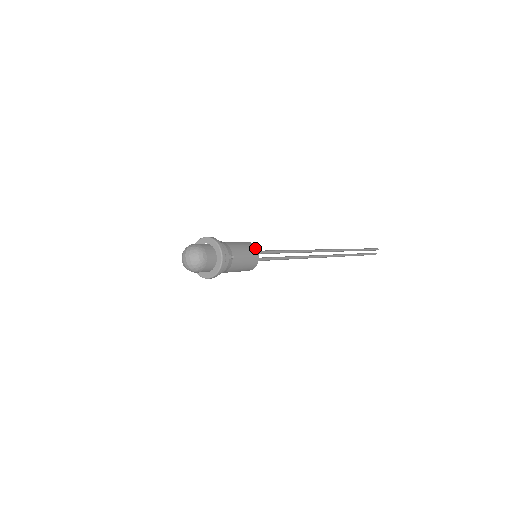
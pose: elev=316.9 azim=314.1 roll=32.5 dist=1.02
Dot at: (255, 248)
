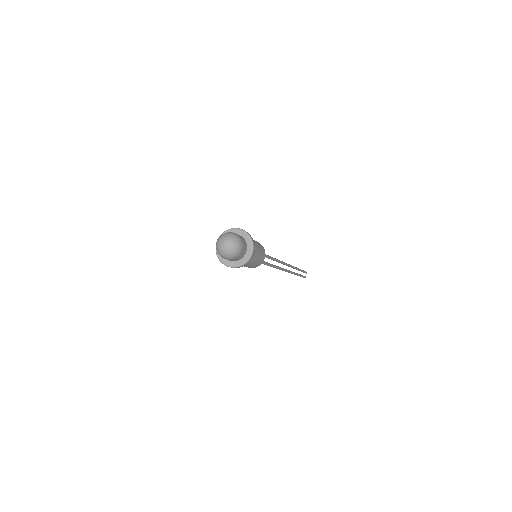
Dot at: occluded
